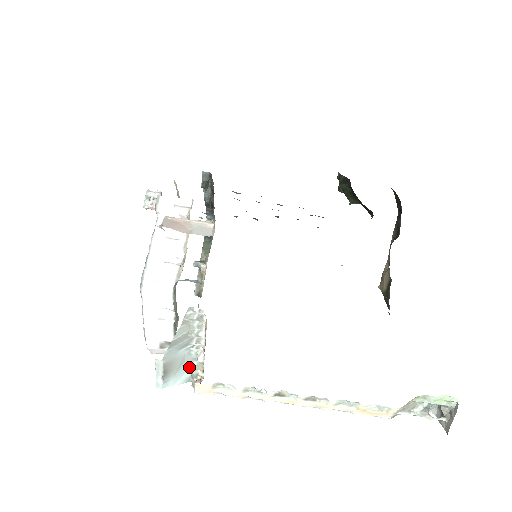
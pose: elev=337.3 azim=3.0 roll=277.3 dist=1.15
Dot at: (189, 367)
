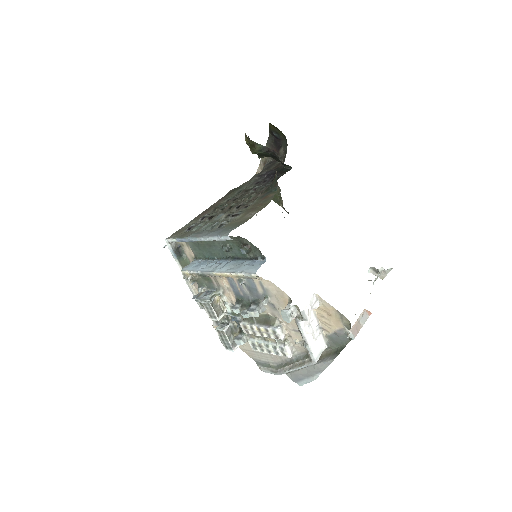
Dot at: occluded
